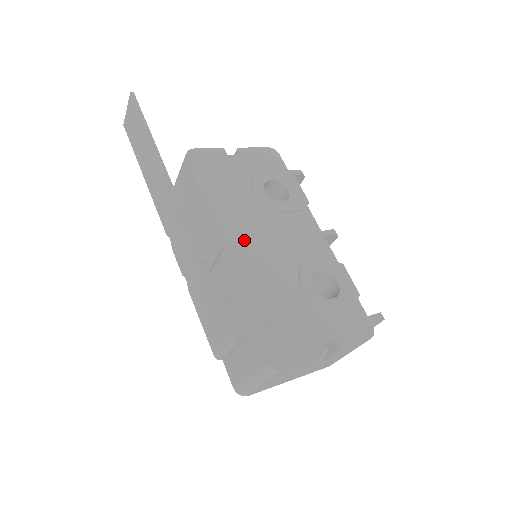
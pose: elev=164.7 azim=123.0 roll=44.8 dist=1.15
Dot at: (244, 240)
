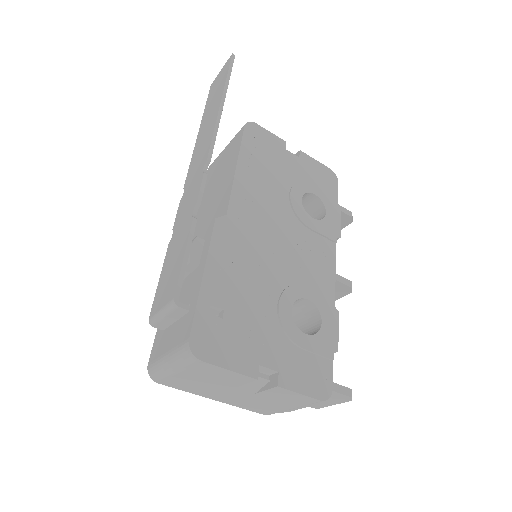
Dot at: (249, 223)
